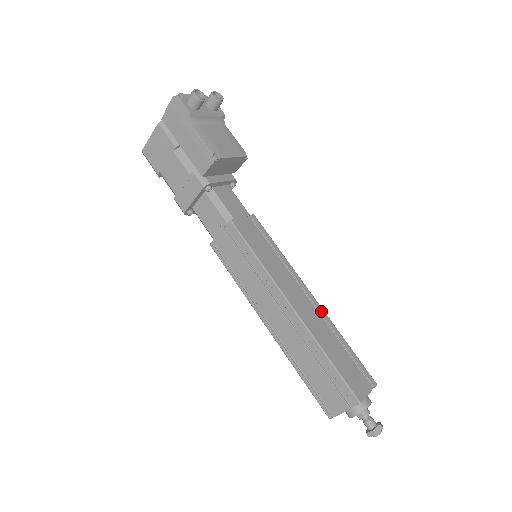
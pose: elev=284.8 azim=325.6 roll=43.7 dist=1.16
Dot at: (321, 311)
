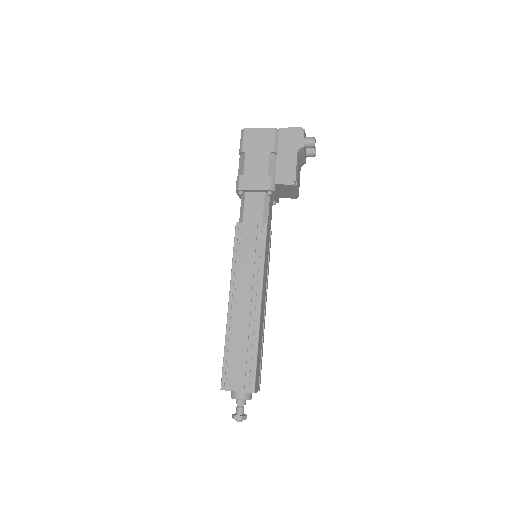
Dot at: occluded
